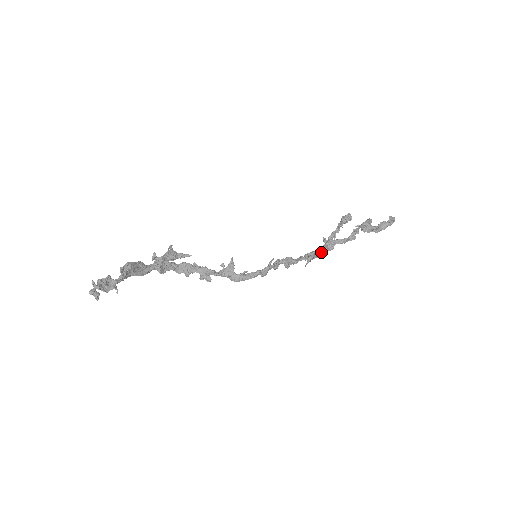
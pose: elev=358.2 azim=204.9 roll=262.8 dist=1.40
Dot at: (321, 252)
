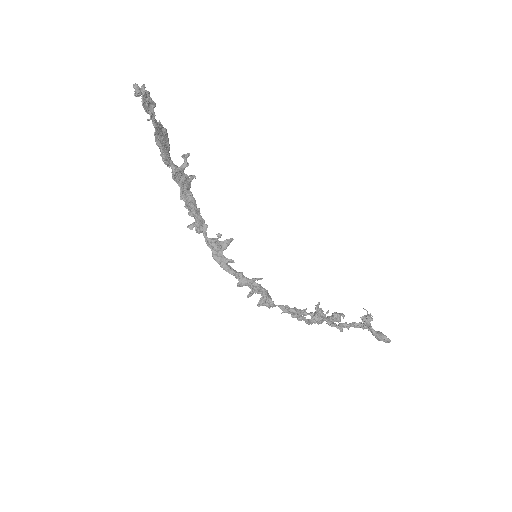
Dot at: (307, 313)
